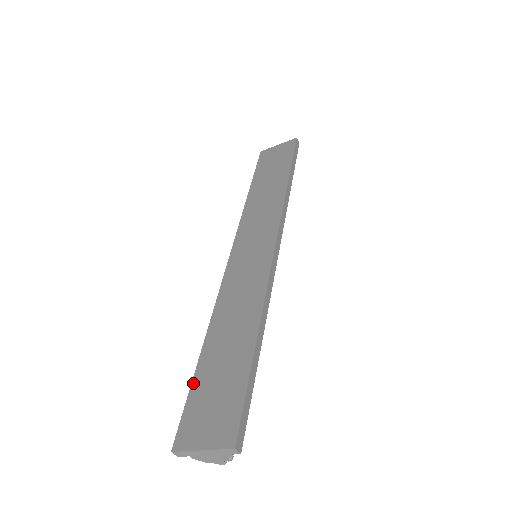
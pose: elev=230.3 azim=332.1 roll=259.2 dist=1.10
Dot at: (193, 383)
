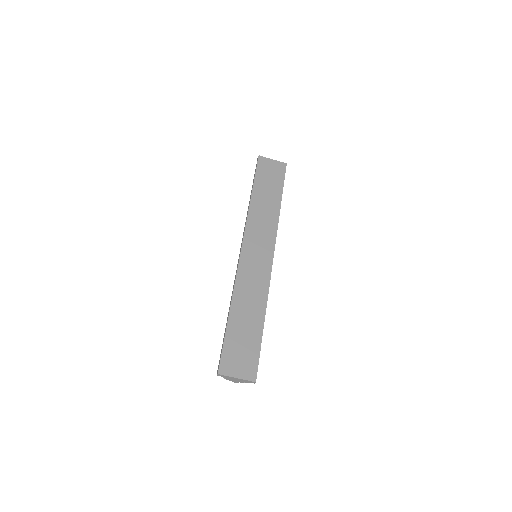
Dot at: (226, 336)
